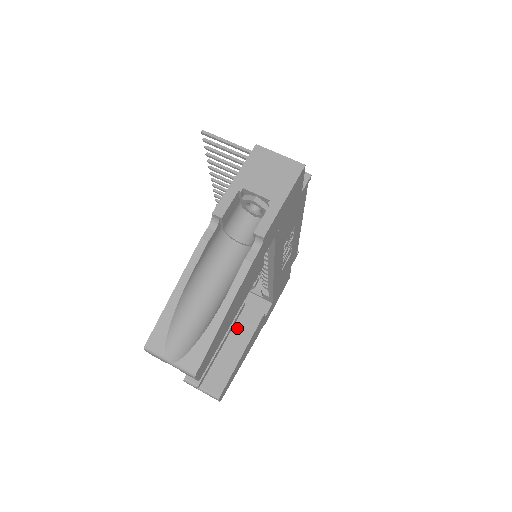
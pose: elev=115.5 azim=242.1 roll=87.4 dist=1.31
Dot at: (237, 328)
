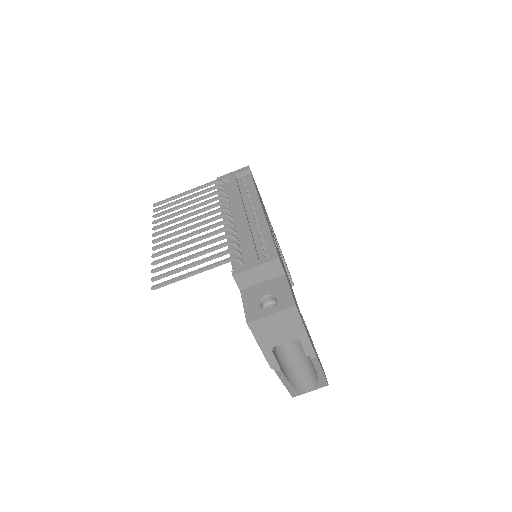
Dot at: occluded
